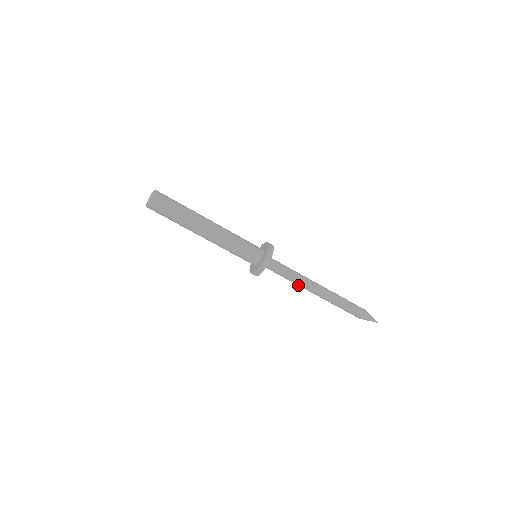
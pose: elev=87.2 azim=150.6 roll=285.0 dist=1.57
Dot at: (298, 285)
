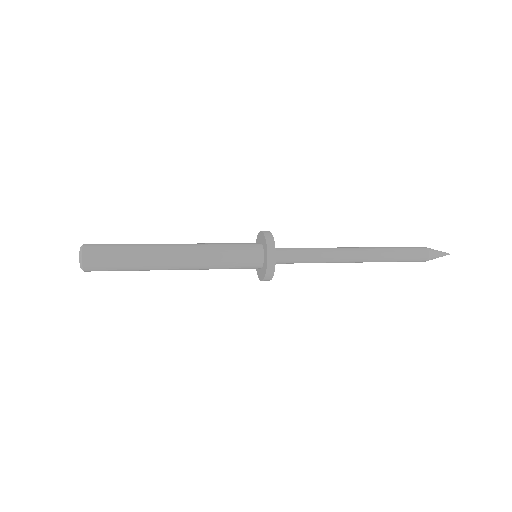
Dot at: (330, 258)
